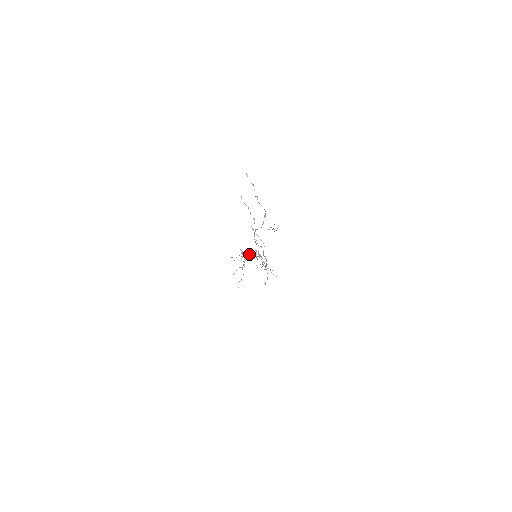
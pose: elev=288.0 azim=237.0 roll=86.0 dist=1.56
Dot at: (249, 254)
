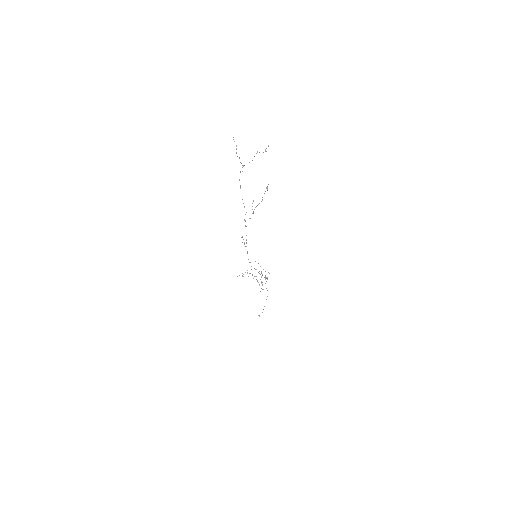
Dot at: occluded
